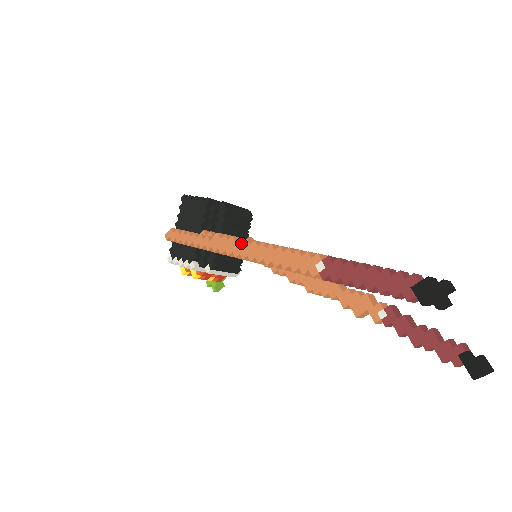
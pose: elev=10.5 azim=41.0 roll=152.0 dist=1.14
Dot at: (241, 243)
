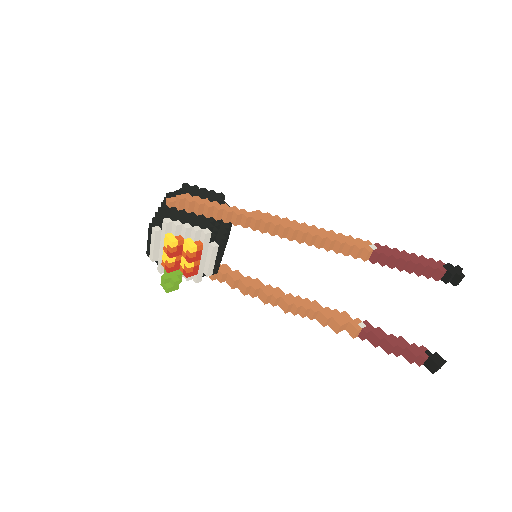
Dot at: (290, 221)
